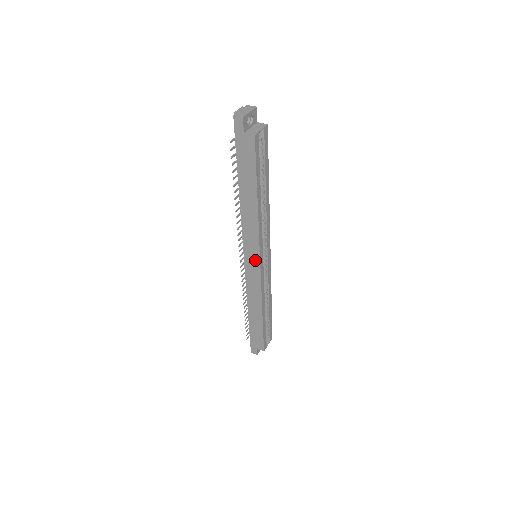
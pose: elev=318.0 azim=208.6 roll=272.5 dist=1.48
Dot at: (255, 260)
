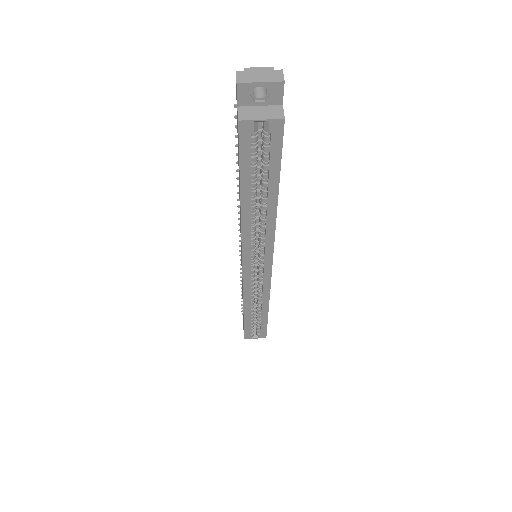
Dot at: occluded
